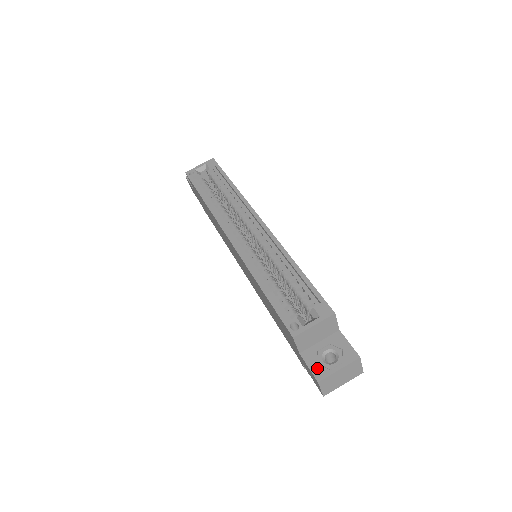
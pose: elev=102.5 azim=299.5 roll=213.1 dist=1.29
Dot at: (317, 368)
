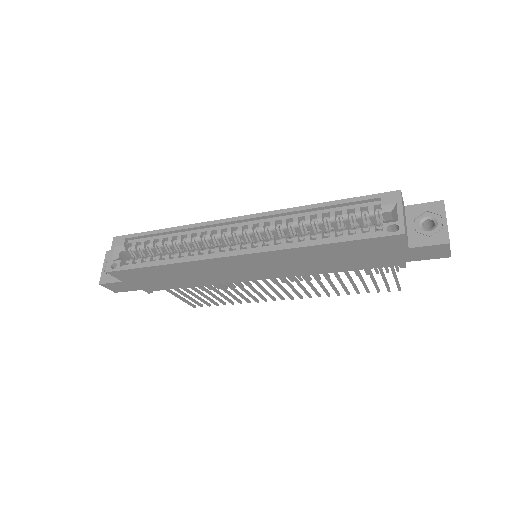
Dot at: (434, 239)
